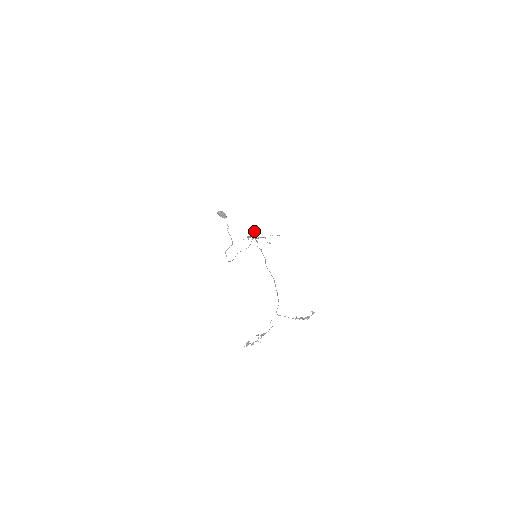
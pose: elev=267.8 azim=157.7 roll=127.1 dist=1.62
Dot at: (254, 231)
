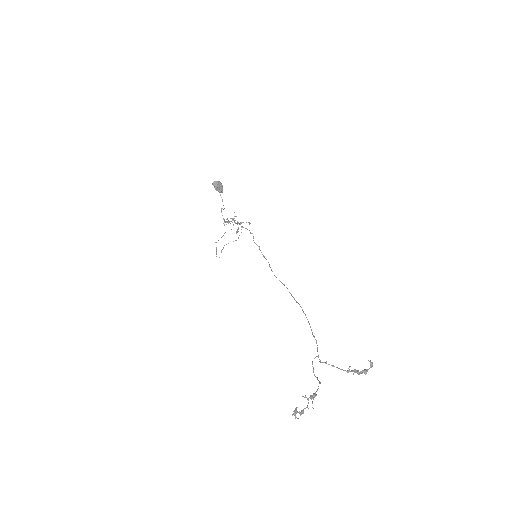
Dot at: occluded
